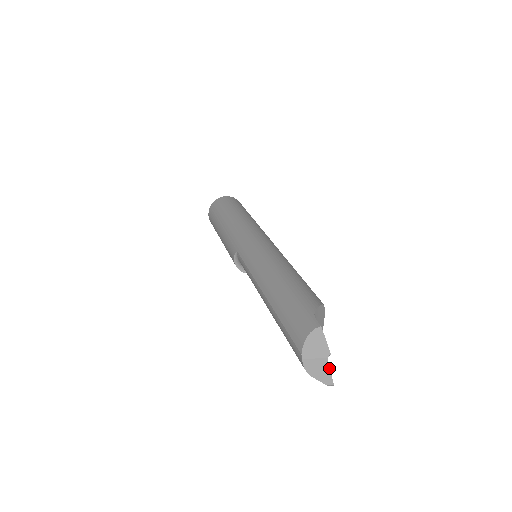
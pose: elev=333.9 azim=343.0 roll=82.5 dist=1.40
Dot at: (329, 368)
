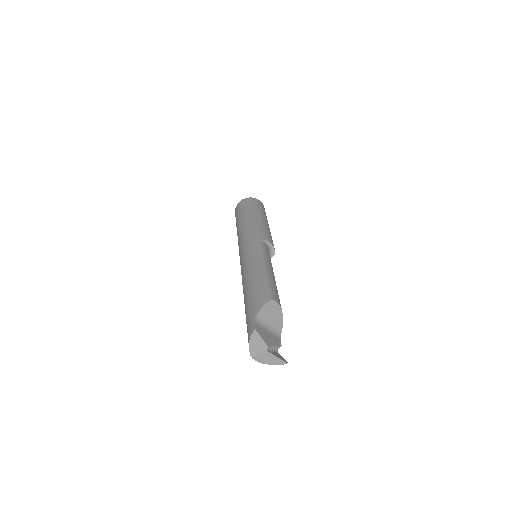
Dot at: (274, 355)
